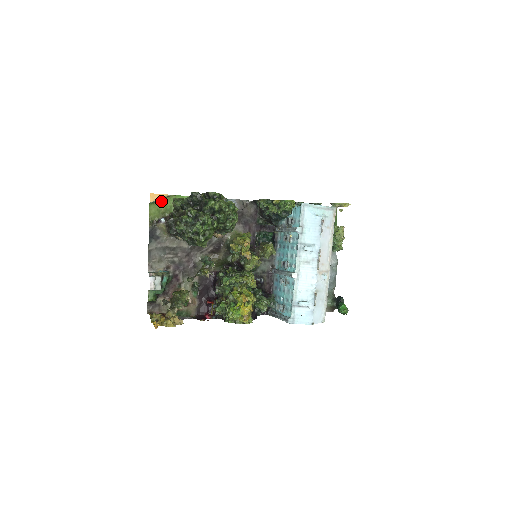
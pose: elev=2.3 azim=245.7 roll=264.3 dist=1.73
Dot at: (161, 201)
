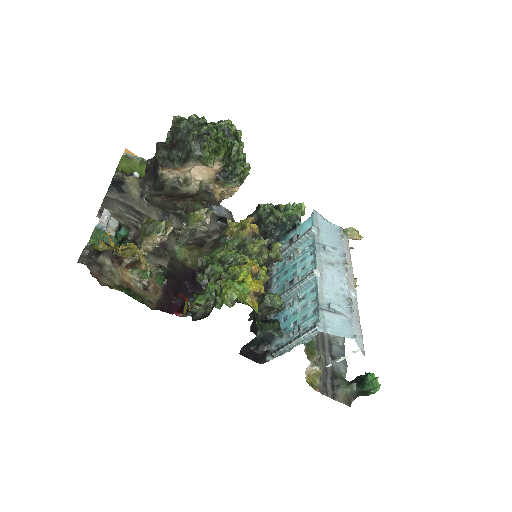
Dot at: (136, 163)
